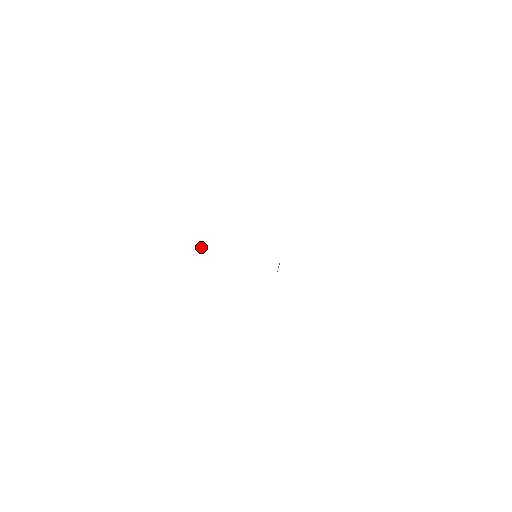
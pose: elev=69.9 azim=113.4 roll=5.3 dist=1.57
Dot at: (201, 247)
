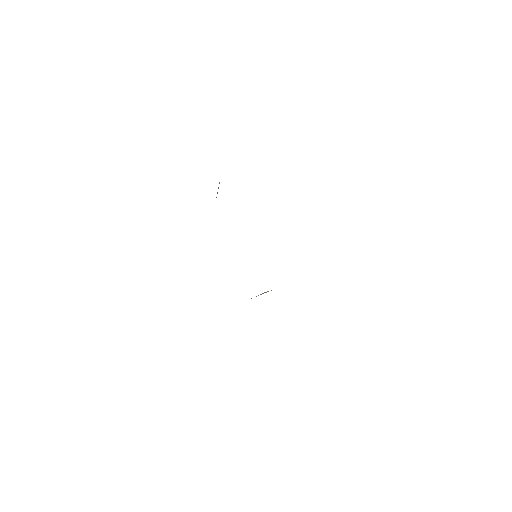
Dot at: occluded
